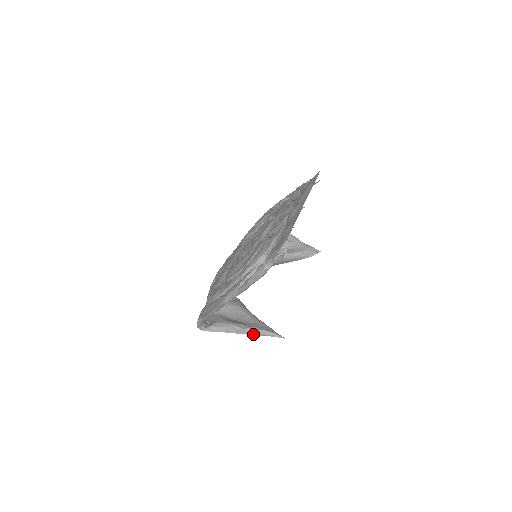
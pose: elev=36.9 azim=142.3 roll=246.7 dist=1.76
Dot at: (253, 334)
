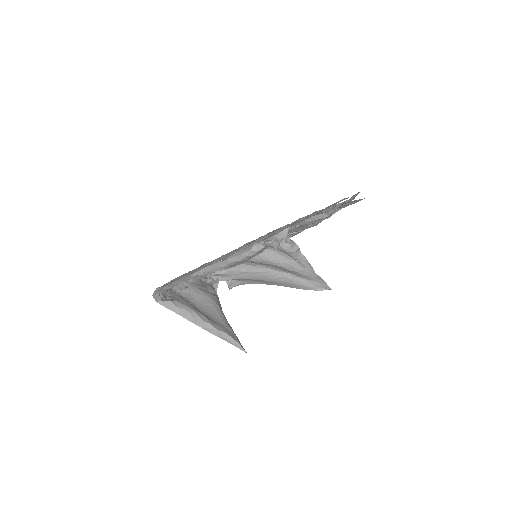
Dot at: (213, 333)
